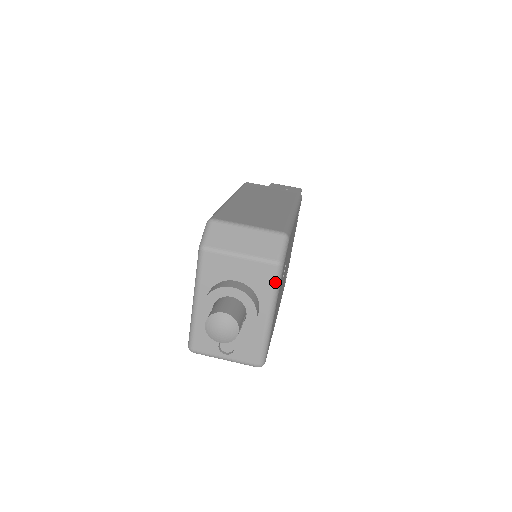
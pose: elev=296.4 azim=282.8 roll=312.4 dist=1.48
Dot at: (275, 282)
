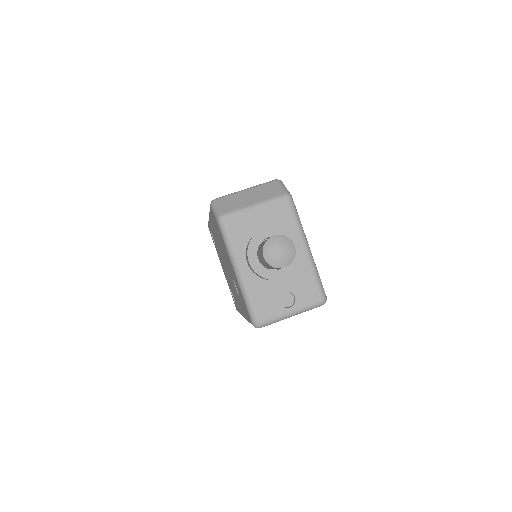
Dot at: (294, 212)
